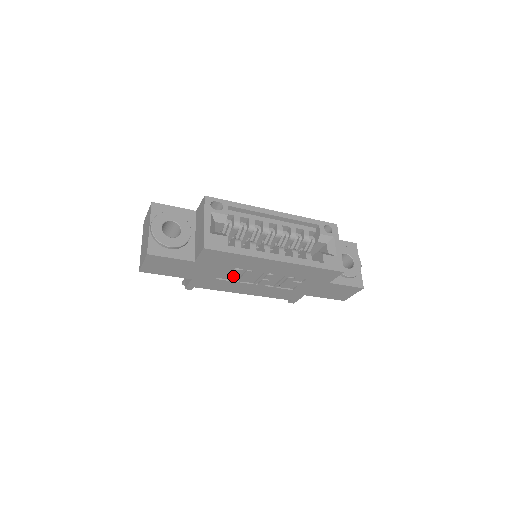
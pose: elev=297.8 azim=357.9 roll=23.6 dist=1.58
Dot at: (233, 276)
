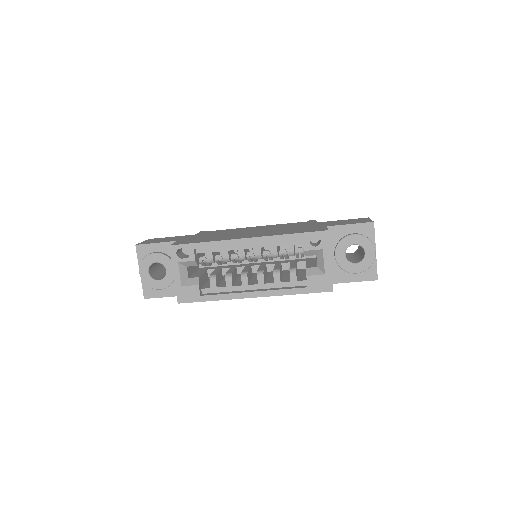
Dot at: occluded
